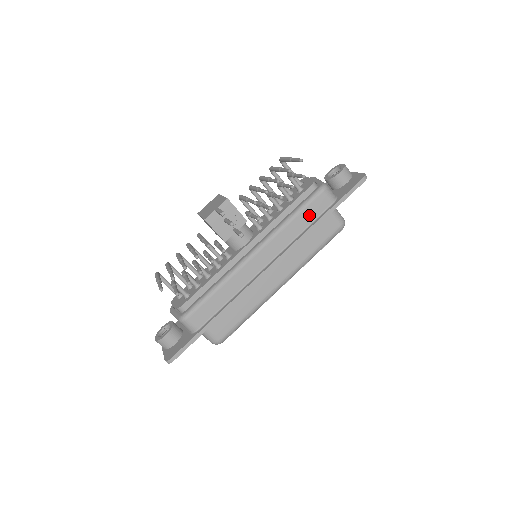
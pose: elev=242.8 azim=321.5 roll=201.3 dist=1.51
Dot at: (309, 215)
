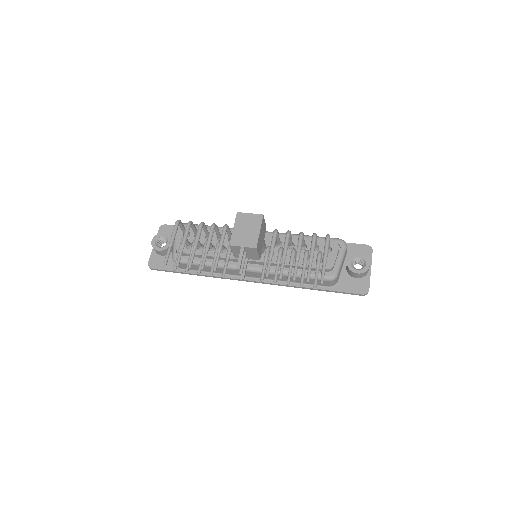
Dot at: occluded
